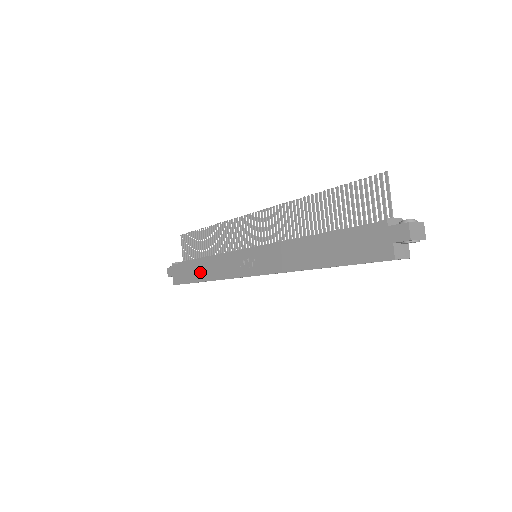
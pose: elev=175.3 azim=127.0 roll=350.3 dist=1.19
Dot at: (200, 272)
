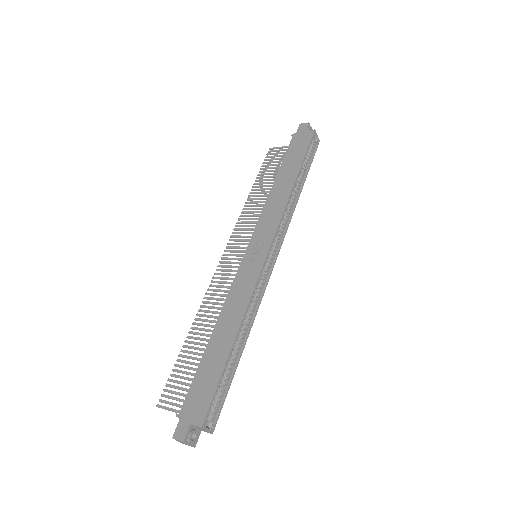
Dot at: (223, 340)
